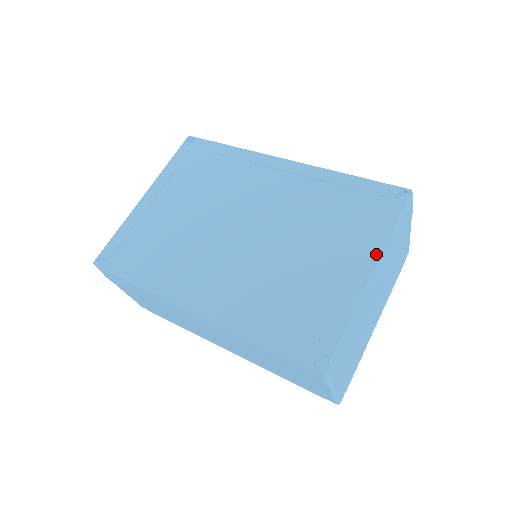
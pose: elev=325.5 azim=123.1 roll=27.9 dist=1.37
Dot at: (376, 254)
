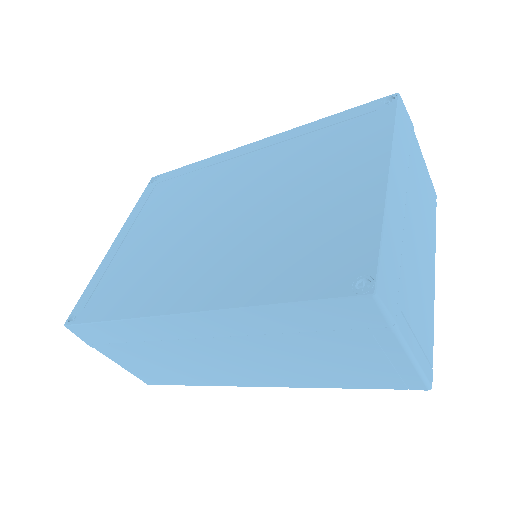
Dot at: (384, 156)
